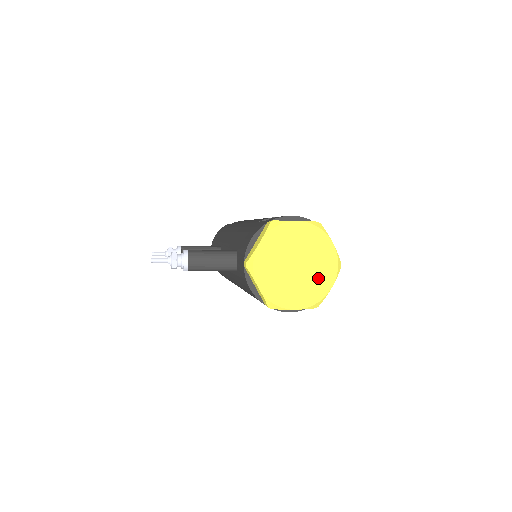
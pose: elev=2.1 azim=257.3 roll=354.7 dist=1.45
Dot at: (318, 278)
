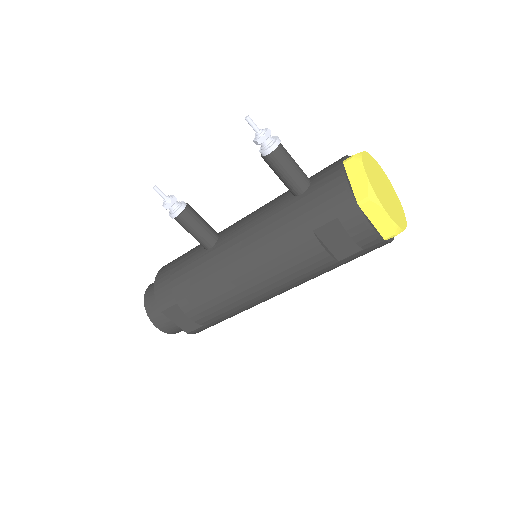
Dot at: (397, 213)
